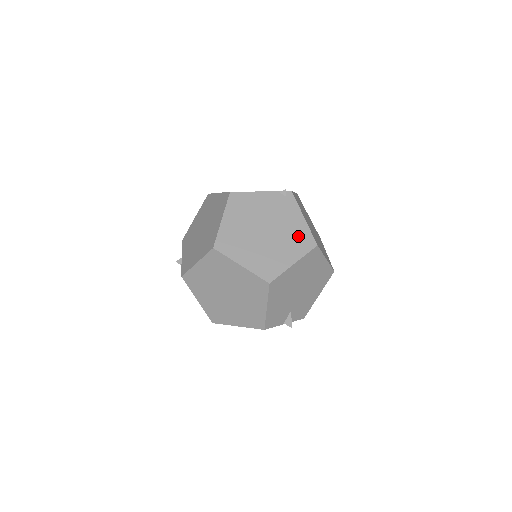
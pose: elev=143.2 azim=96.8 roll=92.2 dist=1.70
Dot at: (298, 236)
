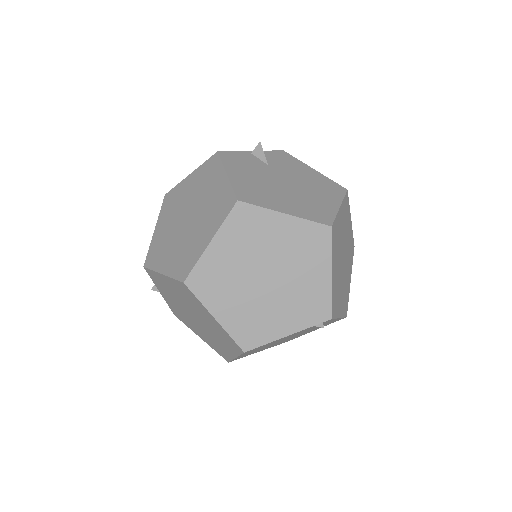
Dot at: occluded
